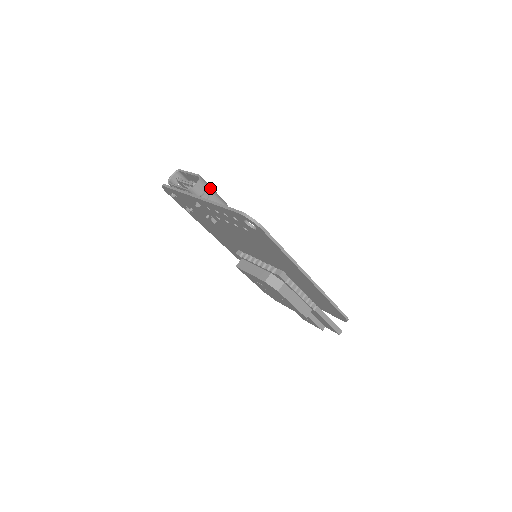
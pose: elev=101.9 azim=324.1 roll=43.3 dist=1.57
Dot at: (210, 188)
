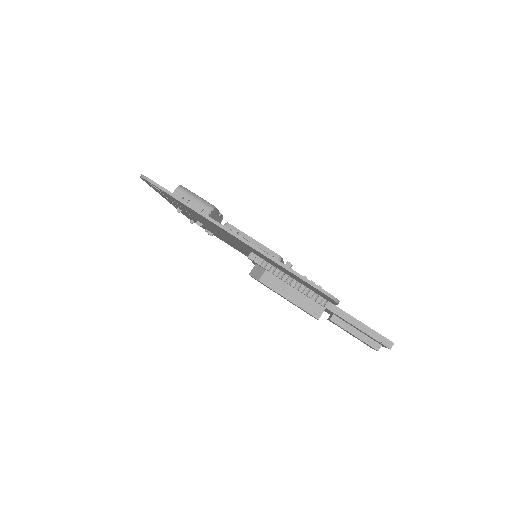
Dot at: (191, 194)
